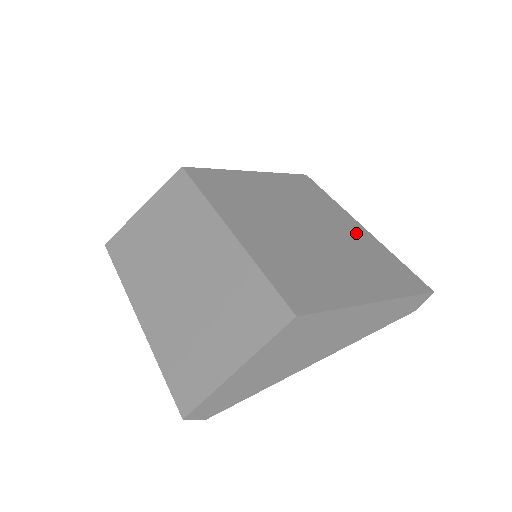
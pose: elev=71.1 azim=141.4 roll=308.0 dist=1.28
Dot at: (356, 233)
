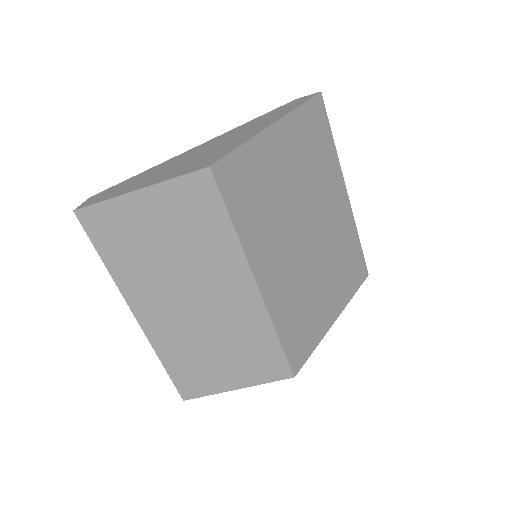
Dot at: (342, 214)
